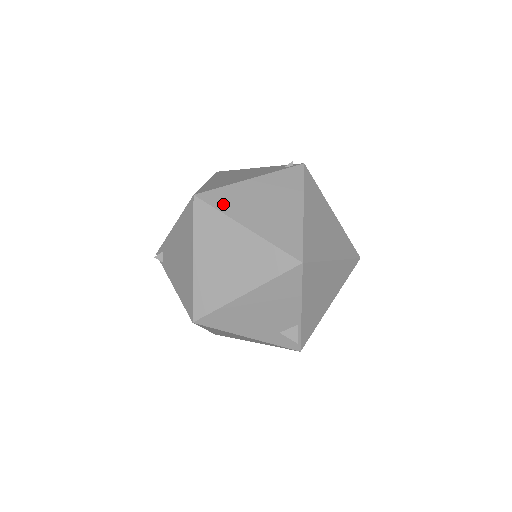
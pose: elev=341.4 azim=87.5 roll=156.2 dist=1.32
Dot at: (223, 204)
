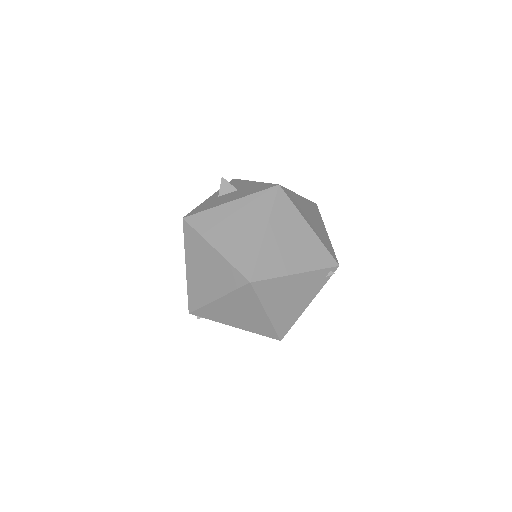
Dot at: occluded
